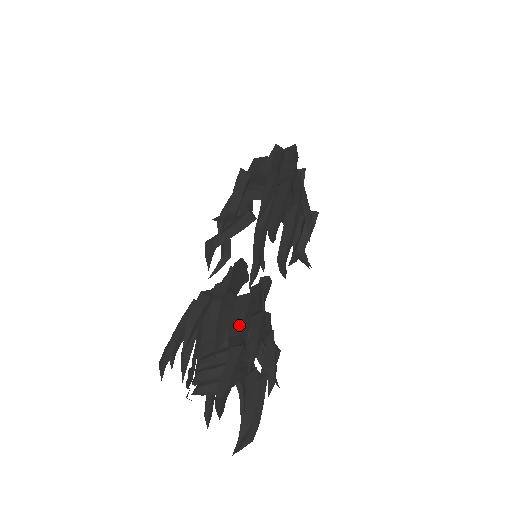
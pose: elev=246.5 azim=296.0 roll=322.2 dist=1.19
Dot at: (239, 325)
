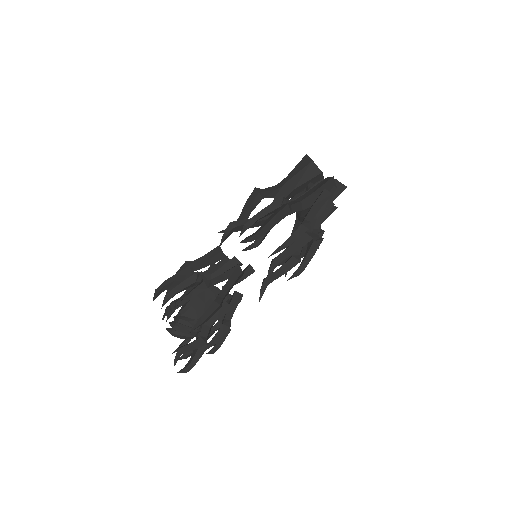
Dot at: (213, 320)
